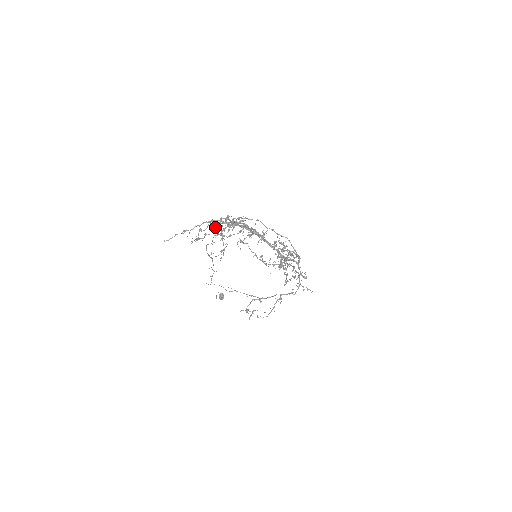
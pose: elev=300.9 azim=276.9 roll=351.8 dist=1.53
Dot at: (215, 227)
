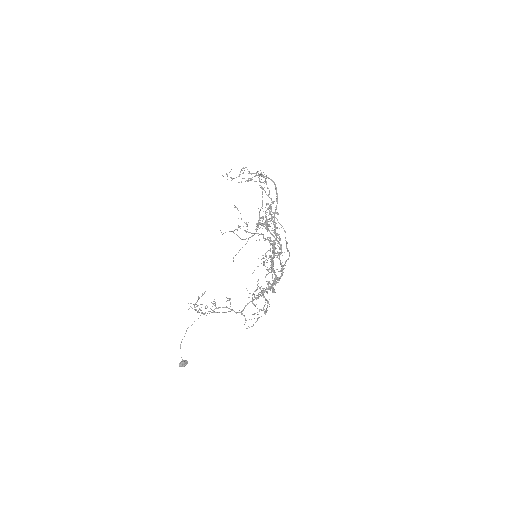
Dot at: occluded
